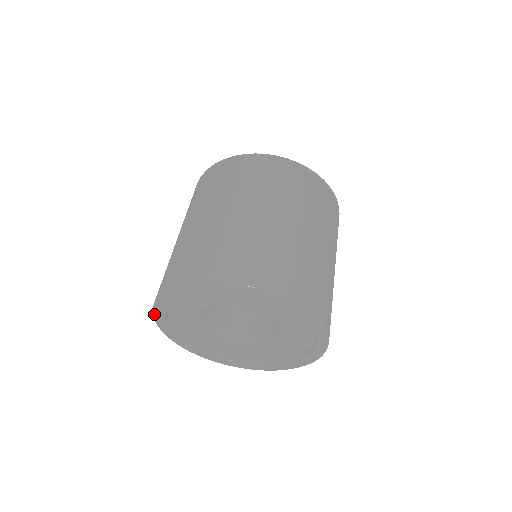
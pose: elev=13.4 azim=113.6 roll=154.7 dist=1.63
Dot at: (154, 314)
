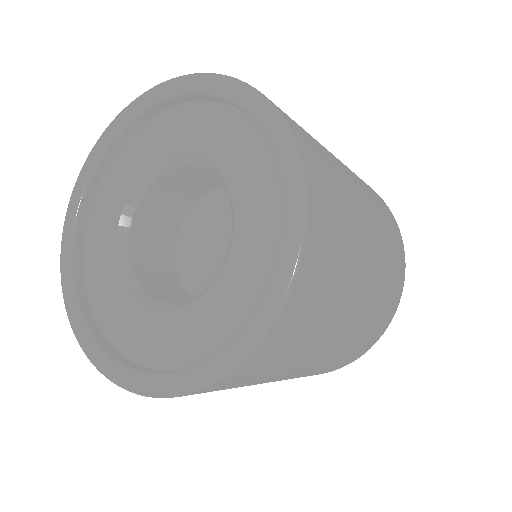
Dot at: (67, 211)
